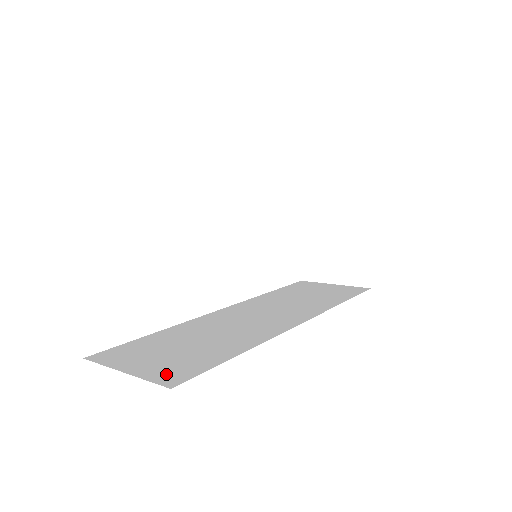
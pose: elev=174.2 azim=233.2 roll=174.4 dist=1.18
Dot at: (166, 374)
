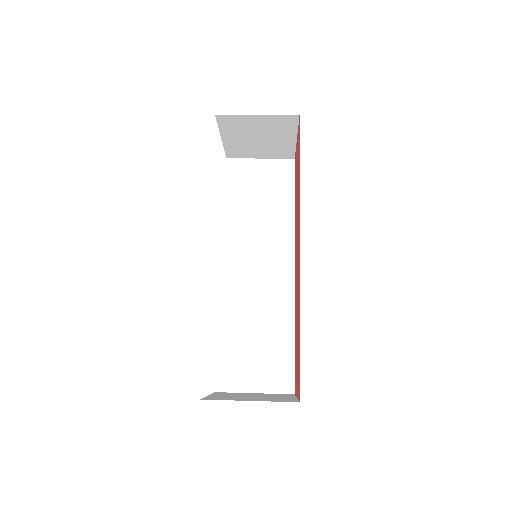
Dot at: (278, 382)
